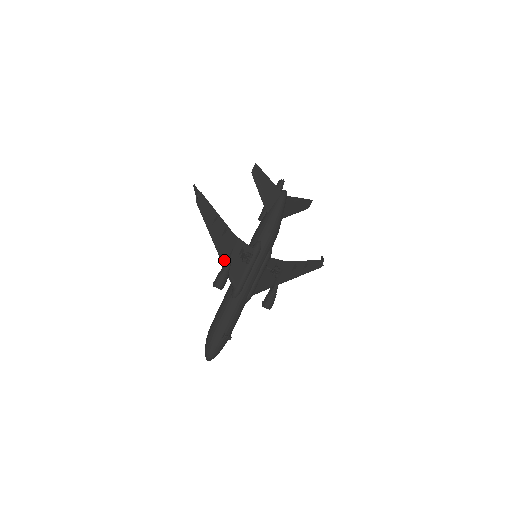
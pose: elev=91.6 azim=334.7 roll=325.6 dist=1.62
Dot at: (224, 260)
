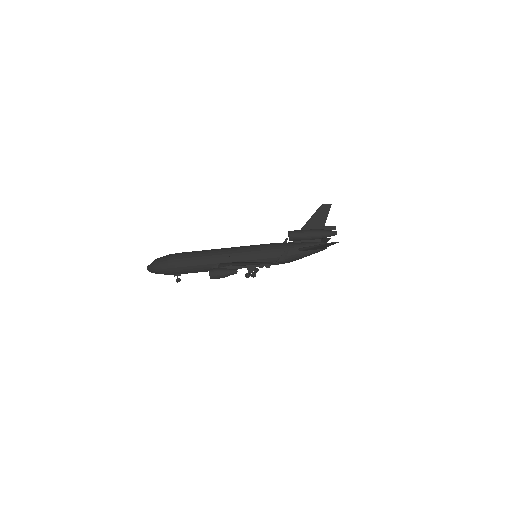
Dot at: (236, 266)
